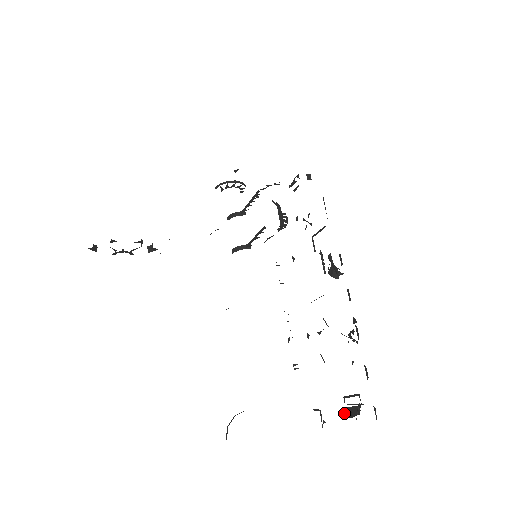
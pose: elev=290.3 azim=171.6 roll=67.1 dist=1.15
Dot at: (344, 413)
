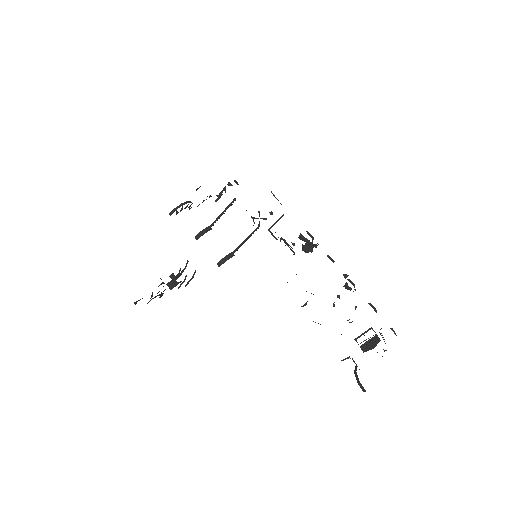
Dot at: (363, 350)
